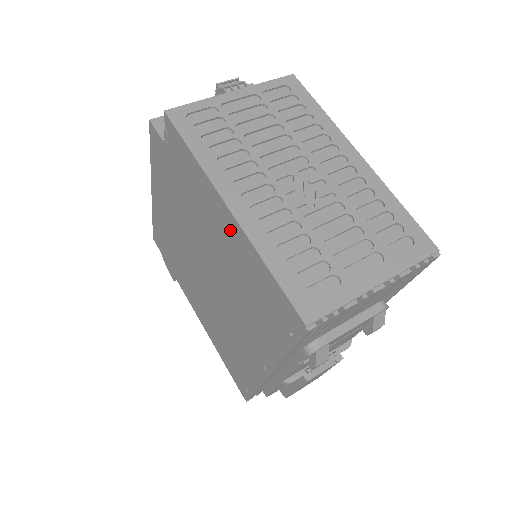
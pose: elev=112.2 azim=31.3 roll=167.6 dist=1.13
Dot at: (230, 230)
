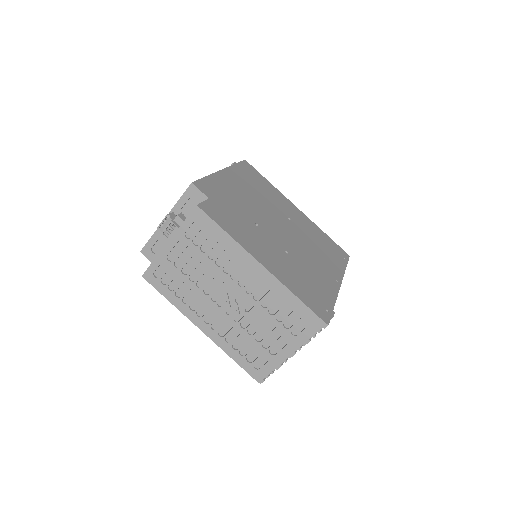
Dot at: occluded
